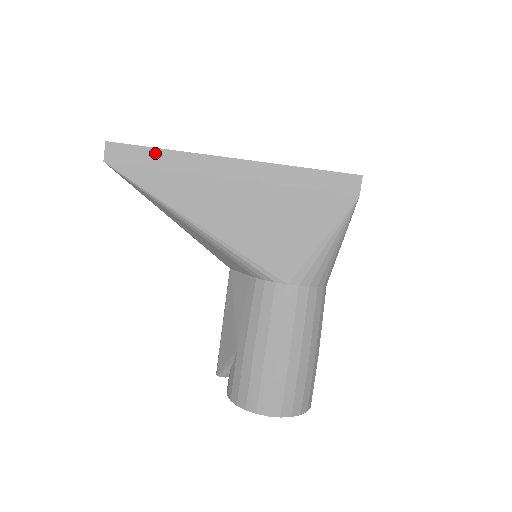
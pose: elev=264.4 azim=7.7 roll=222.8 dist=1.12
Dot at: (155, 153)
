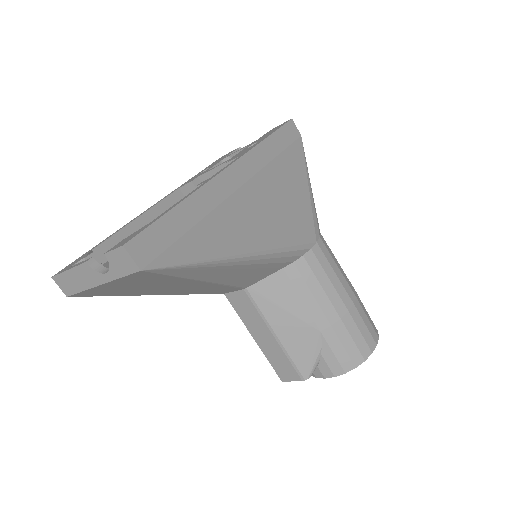
Dot at: (175, 215)
